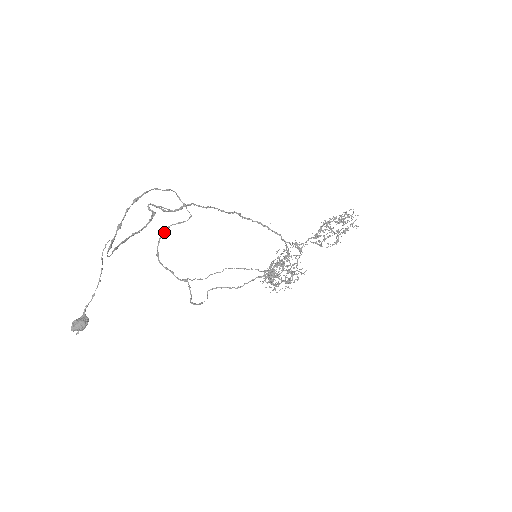
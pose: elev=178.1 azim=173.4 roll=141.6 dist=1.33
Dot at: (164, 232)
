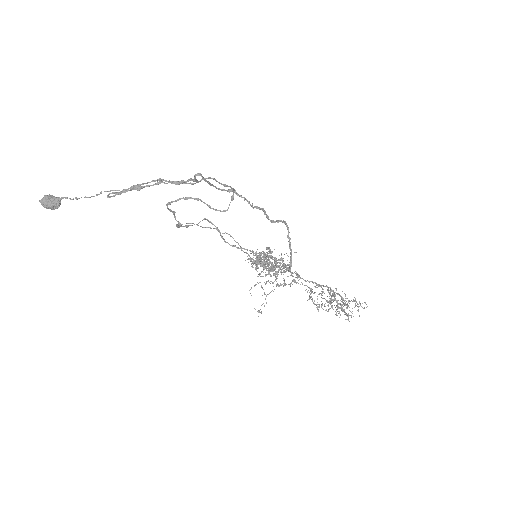
Dot at: (191, 198)
